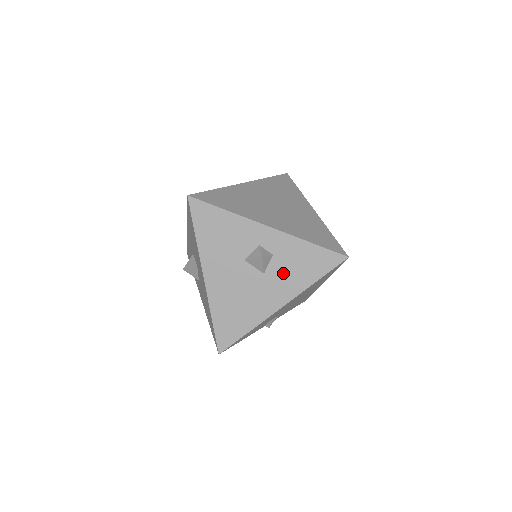
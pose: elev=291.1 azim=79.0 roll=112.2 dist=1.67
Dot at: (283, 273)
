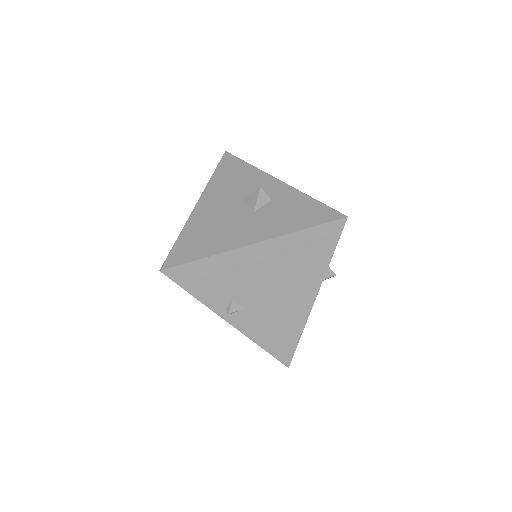
Dot at: (273, 215)
